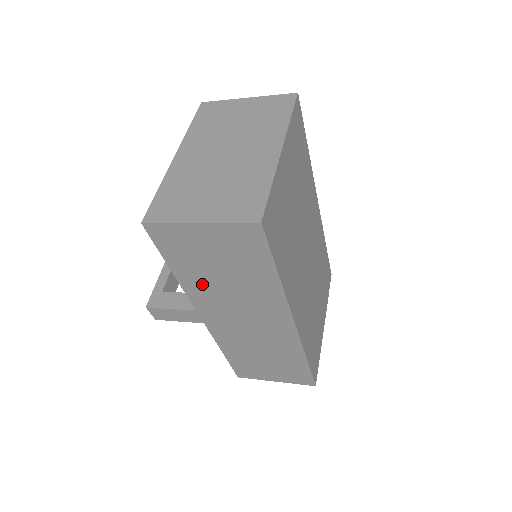
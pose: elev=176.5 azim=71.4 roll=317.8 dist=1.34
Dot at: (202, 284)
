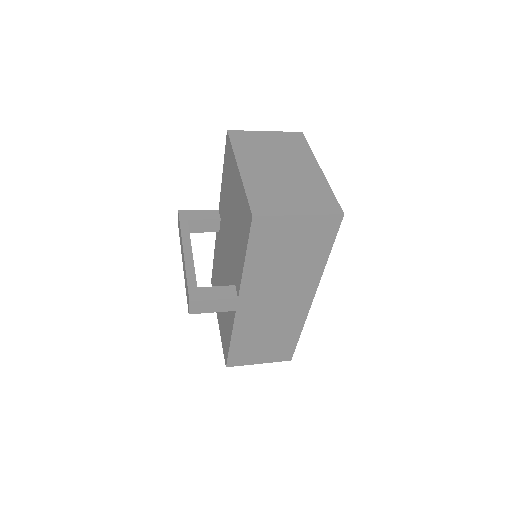
Dot at: (263, 270)
